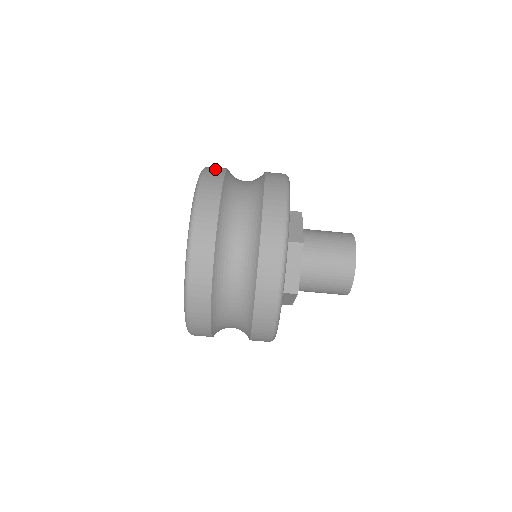
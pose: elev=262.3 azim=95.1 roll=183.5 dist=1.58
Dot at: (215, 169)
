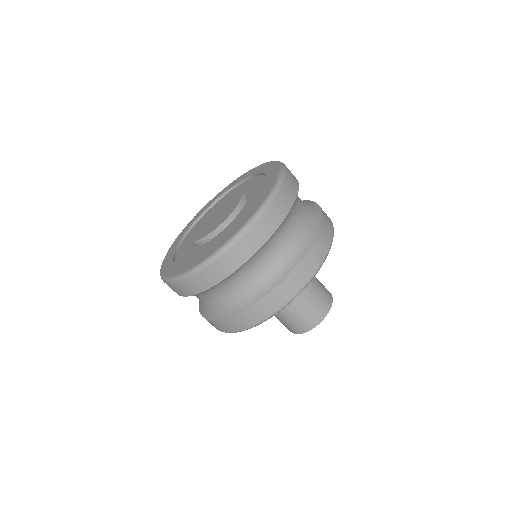
Dot at: (292, 182)
